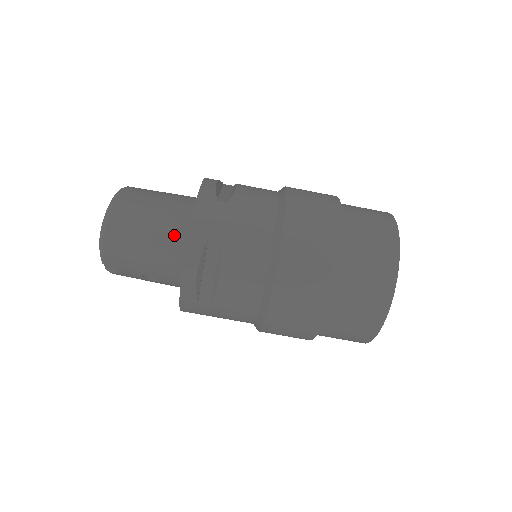
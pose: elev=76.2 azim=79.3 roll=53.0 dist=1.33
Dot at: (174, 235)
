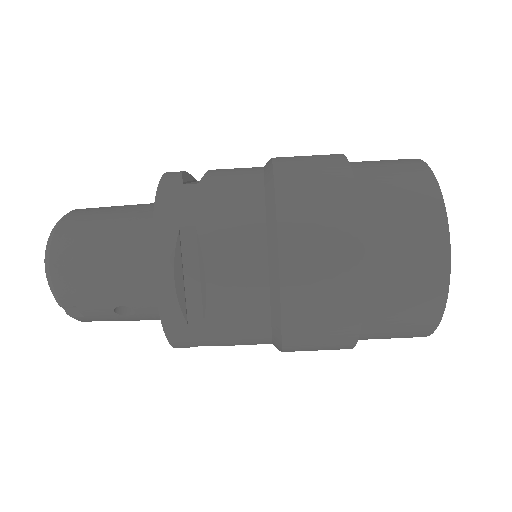
Dot at: (138, 242)
